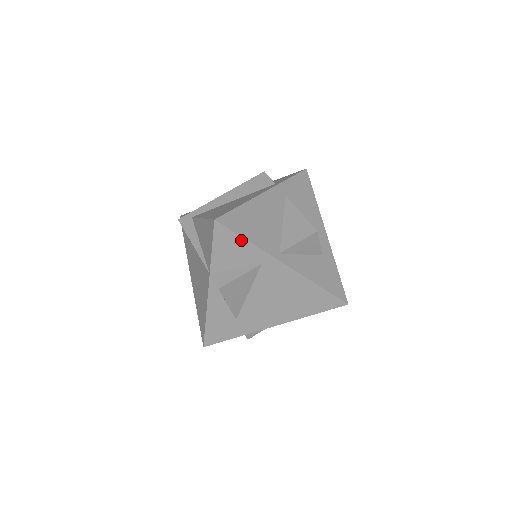
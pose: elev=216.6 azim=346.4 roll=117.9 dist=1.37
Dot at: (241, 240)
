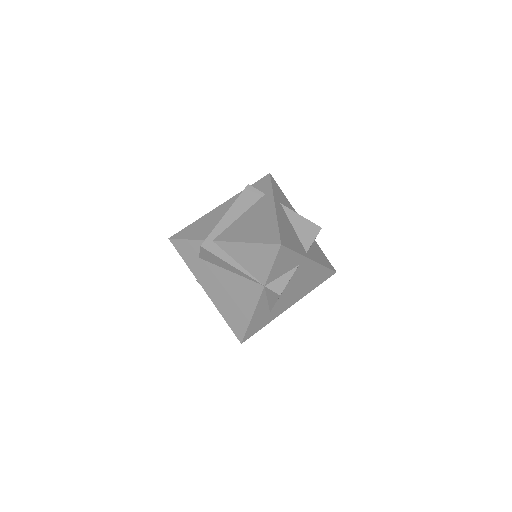
Dot at: (292, 253)
